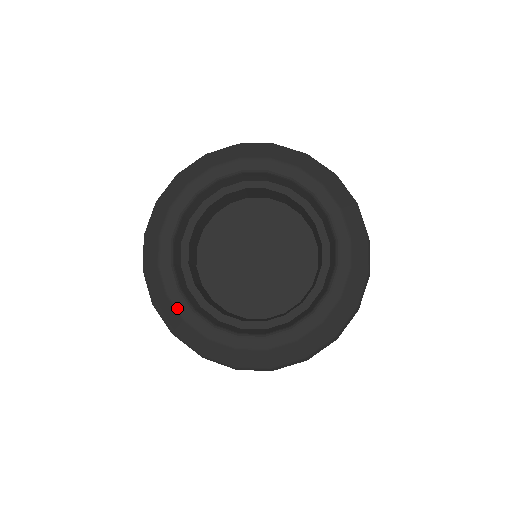
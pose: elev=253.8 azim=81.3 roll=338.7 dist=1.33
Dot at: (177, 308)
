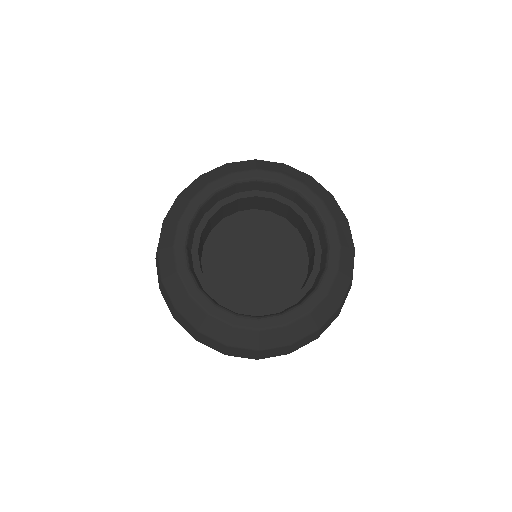
Dot at: (200, 305)
